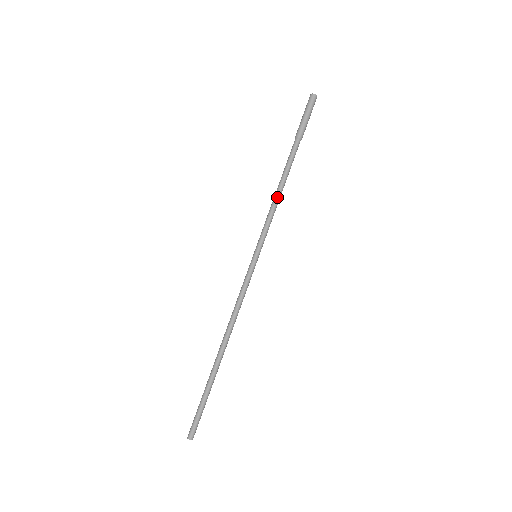
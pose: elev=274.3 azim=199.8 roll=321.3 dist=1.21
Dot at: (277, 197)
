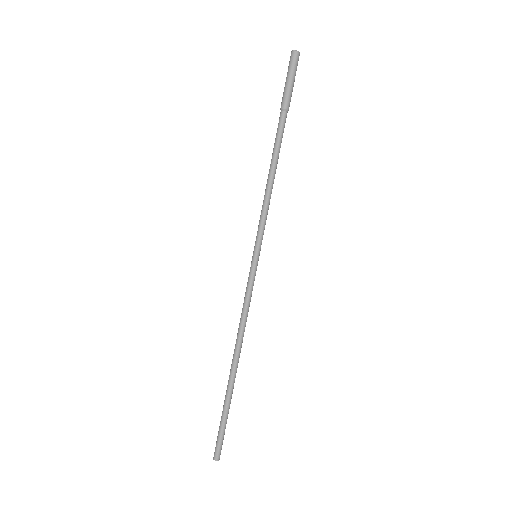
Dot at: (269, 185)
